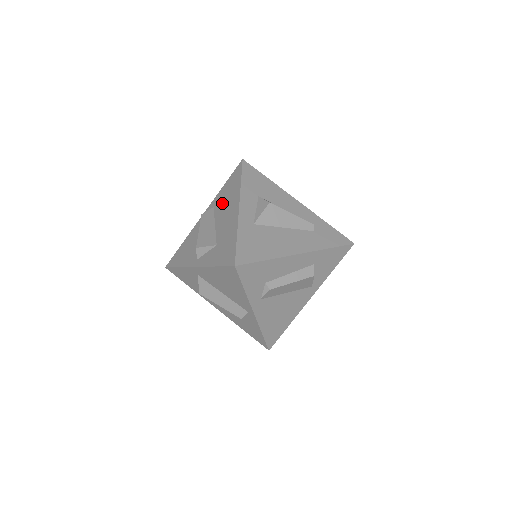
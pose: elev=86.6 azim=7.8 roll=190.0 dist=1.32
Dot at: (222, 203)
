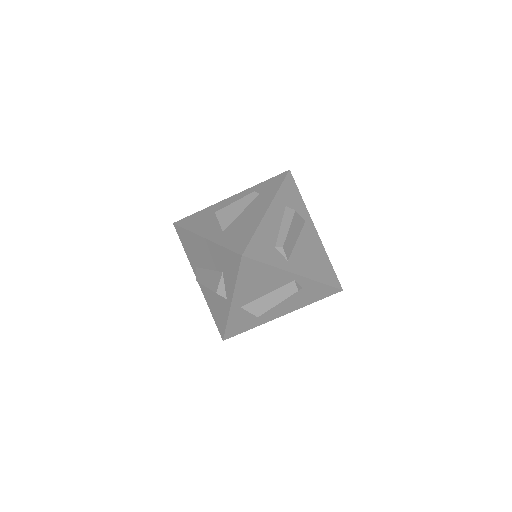
Dot at: (196, 256)
